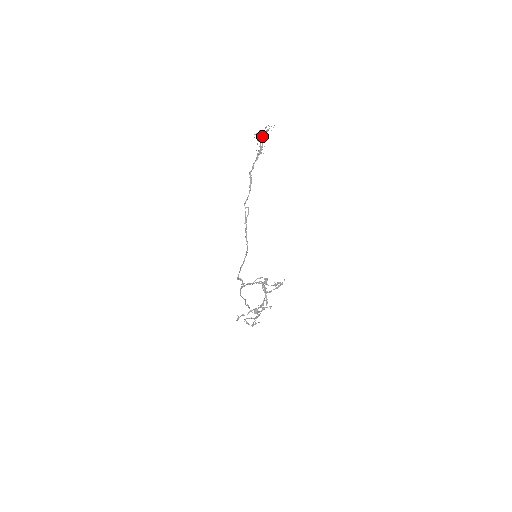
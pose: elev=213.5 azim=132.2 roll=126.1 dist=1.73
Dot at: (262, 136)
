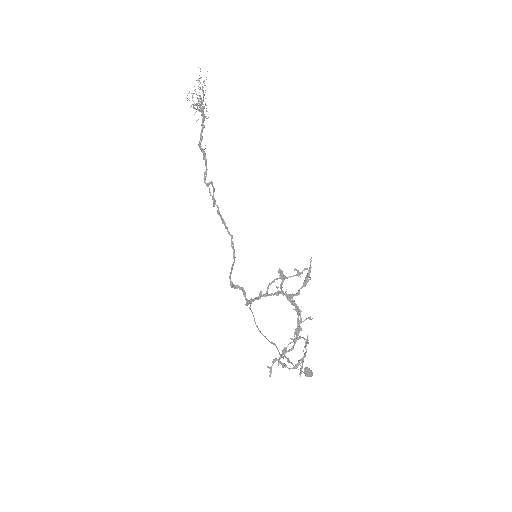
Dot at: occluded
